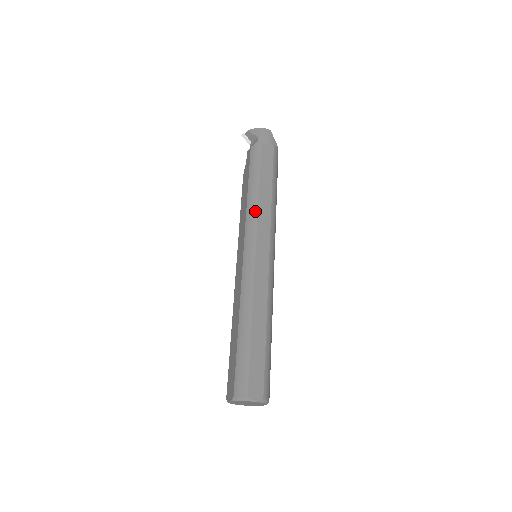
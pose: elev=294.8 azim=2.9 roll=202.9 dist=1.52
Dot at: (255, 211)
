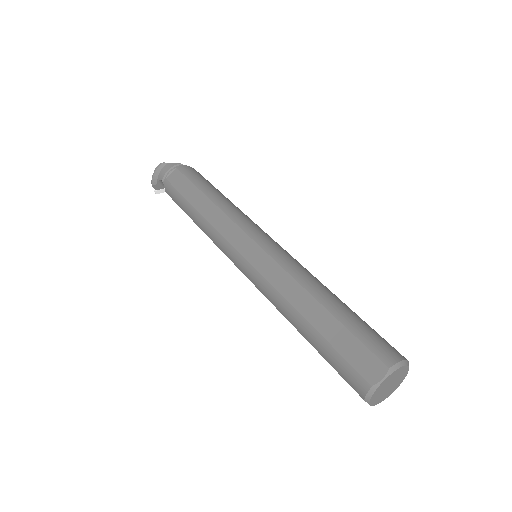
Dot at: (211, 229)
